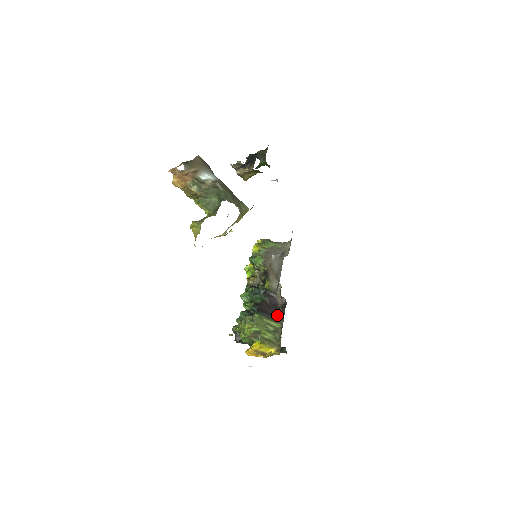
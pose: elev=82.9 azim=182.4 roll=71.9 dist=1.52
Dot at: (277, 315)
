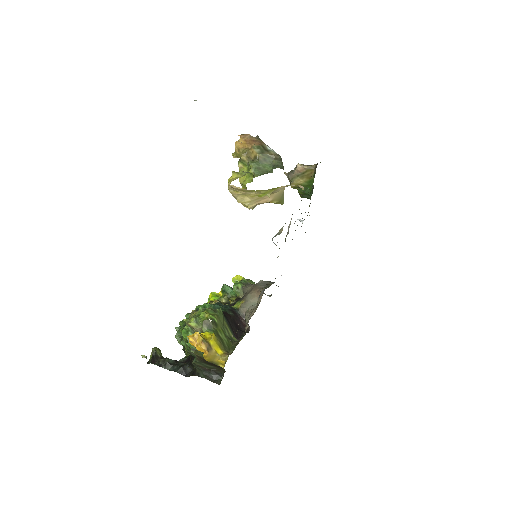
Dot at: occluded
